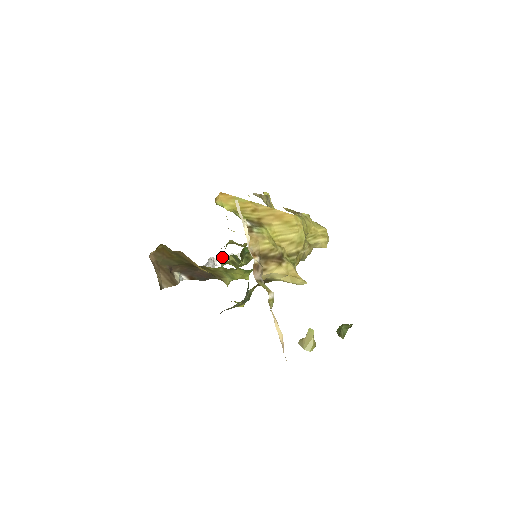
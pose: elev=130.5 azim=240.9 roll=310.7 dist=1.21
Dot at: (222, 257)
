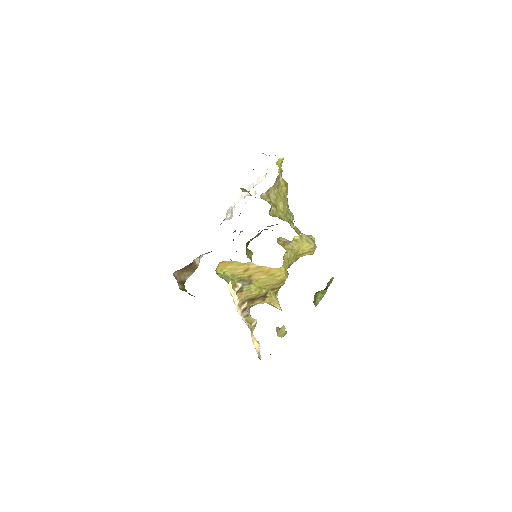
Dot at: (241, 196)
